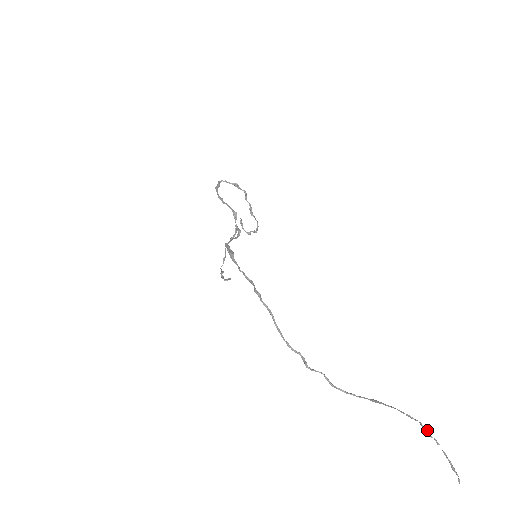
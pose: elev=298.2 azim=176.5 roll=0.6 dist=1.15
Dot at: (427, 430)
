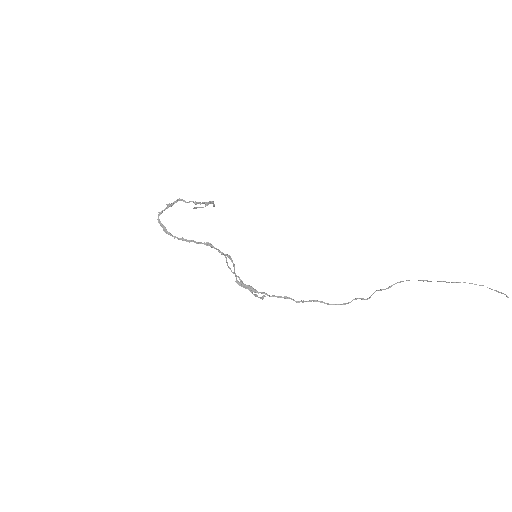
Dot at: (470, 283)
